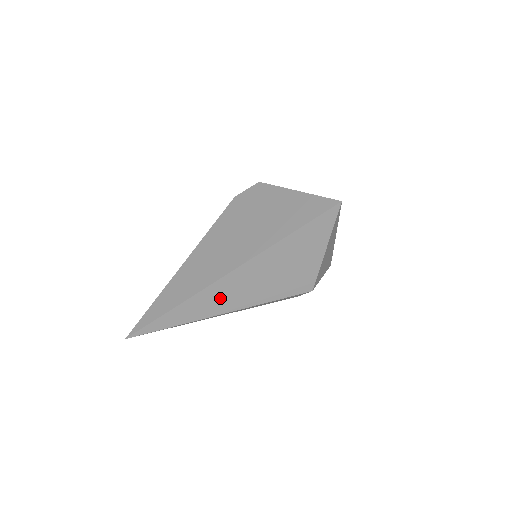
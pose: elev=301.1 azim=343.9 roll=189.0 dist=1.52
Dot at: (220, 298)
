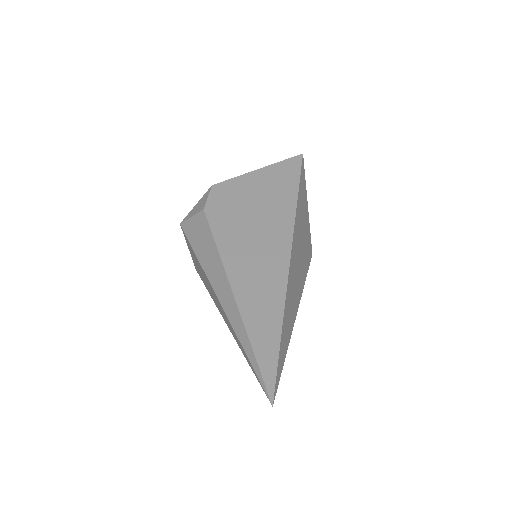
Dot at: (293, 291)
